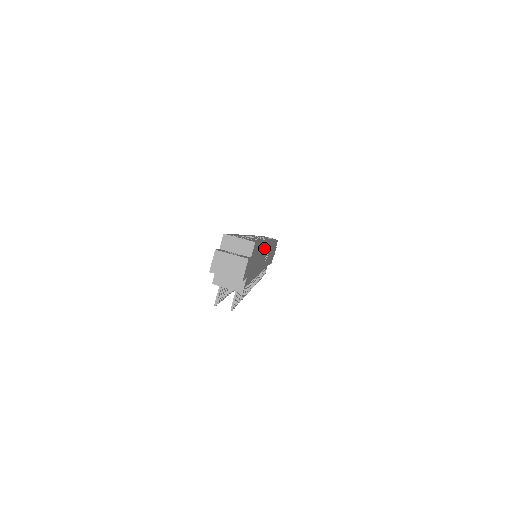
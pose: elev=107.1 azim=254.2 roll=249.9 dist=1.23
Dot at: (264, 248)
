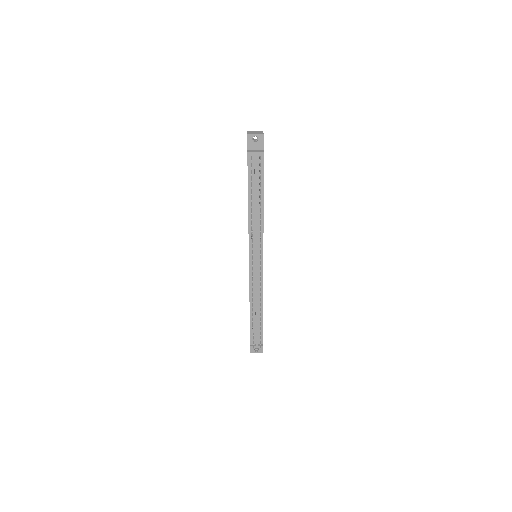
Dot at: occluded
